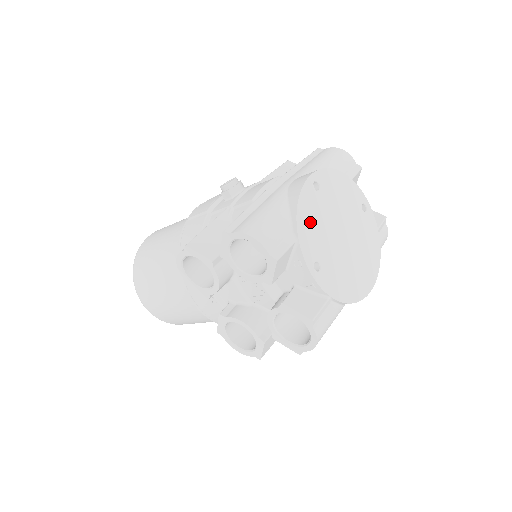
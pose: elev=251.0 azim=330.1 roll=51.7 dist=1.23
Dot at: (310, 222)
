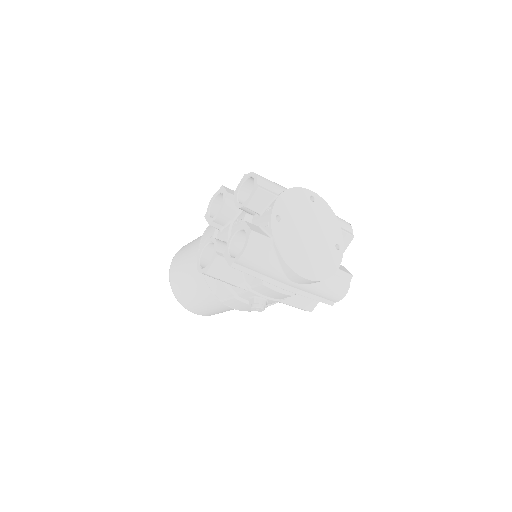
Dot at: (293, 202)
